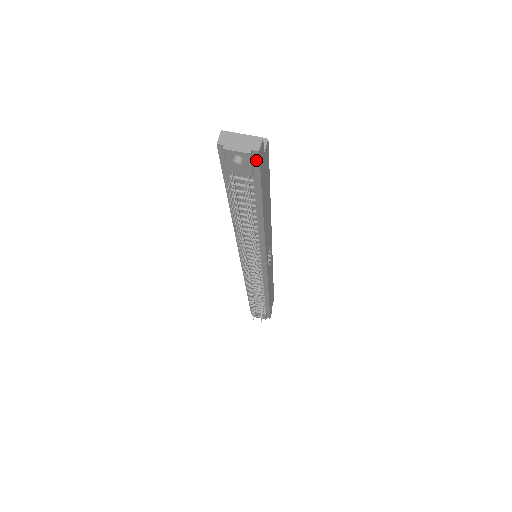
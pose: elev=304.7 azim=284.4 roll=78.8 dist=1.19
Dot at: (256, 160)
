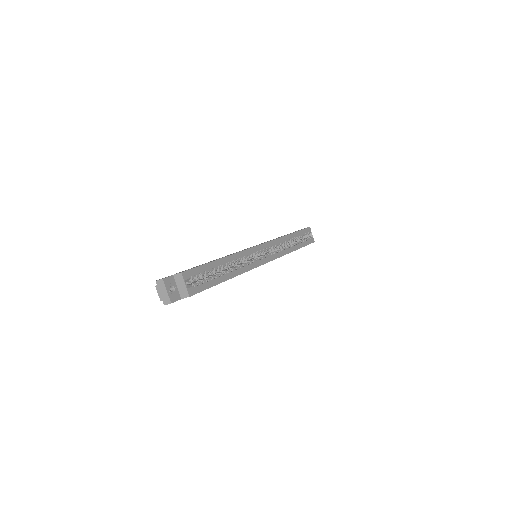
Dot at: occluded
